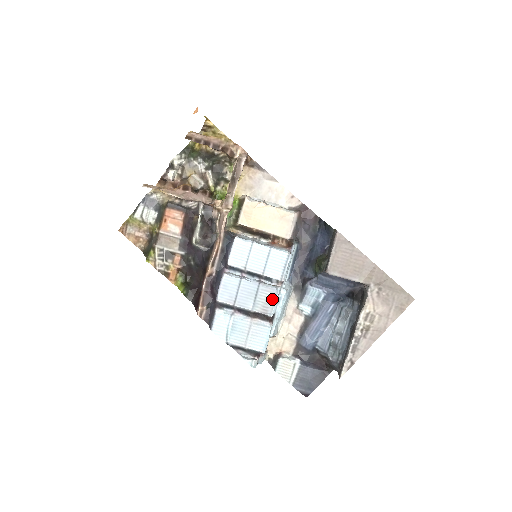
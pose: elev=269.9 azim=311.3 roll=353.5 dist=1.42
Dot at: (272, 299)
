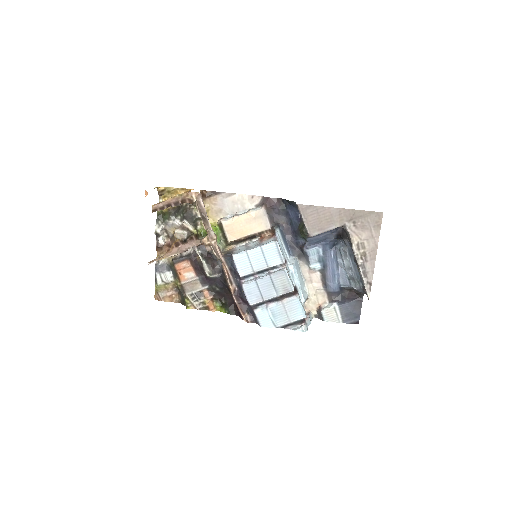
Dot at: (286, 280)
